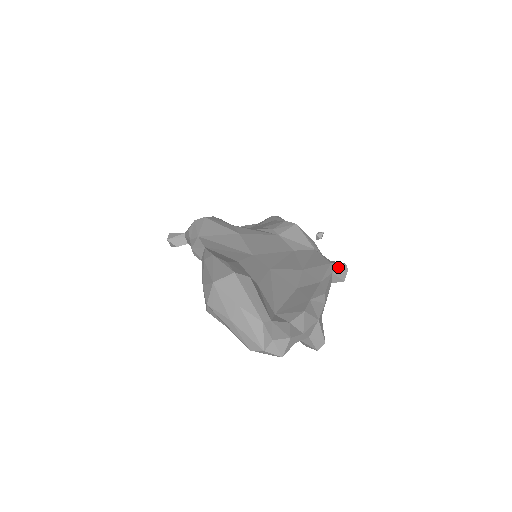
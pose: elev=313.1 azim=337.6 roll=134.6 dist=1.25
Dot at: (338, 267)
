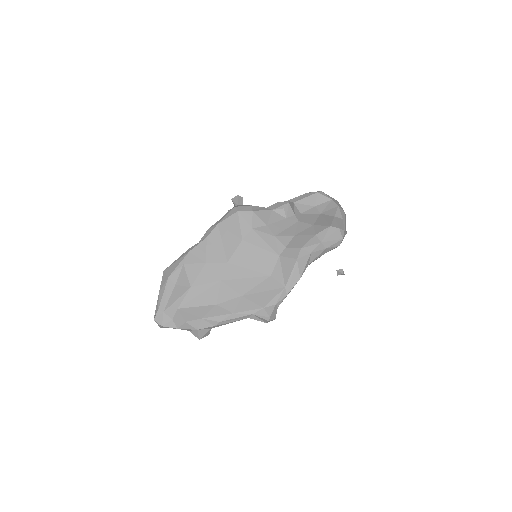
Dot at: (262, 314)
